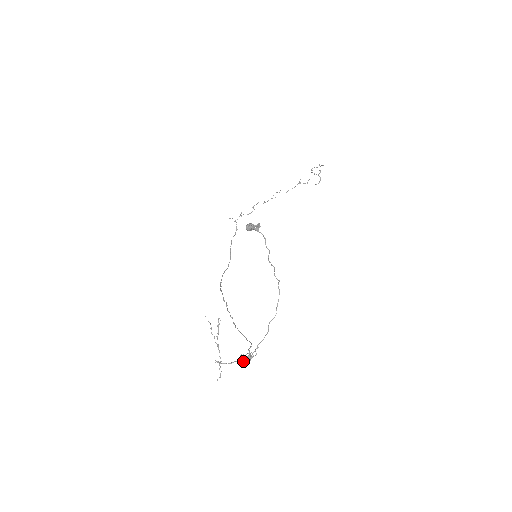
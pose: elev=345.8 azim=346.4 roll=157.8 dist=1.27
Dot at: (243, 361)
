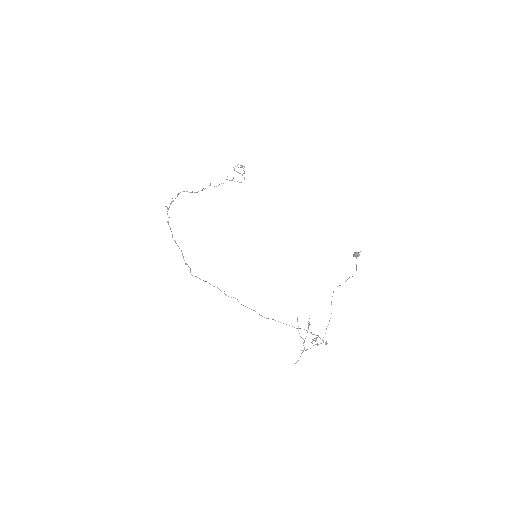
Dot at: occluded
